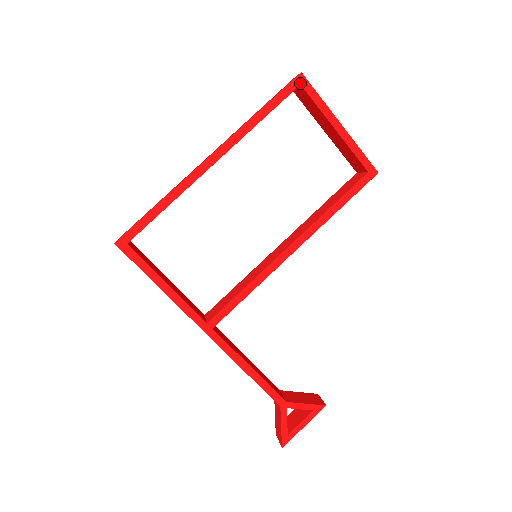
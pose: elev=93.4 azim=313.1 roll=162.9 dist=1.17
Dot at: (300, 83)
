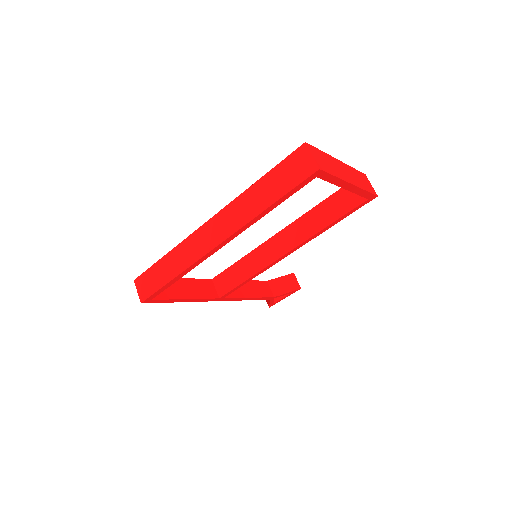
Dot at: (316, 176)
